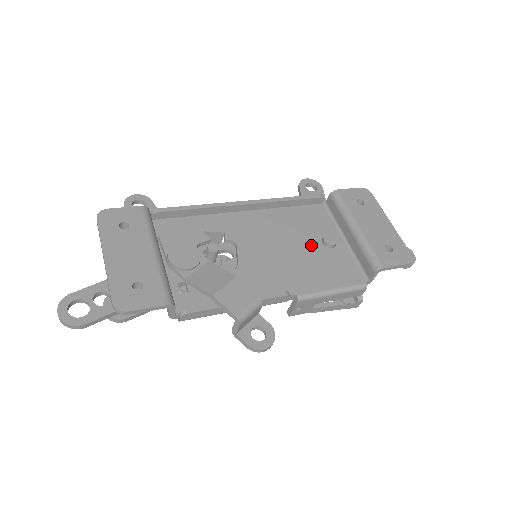
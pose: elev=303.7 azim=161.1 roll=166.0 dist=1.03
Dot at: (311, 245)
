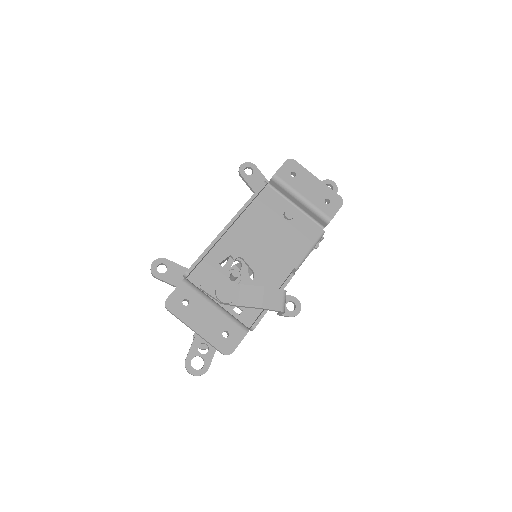
Dot at: (281, 225)
